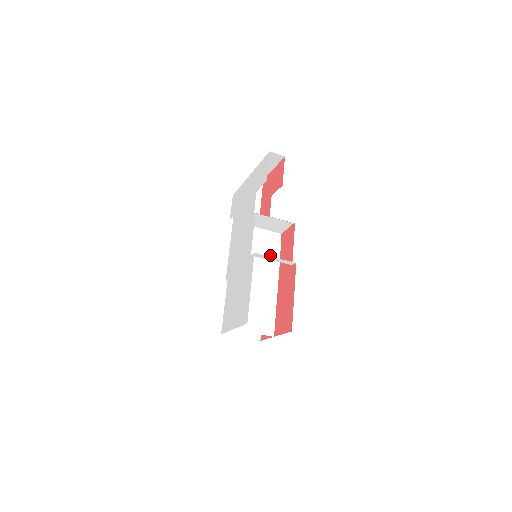
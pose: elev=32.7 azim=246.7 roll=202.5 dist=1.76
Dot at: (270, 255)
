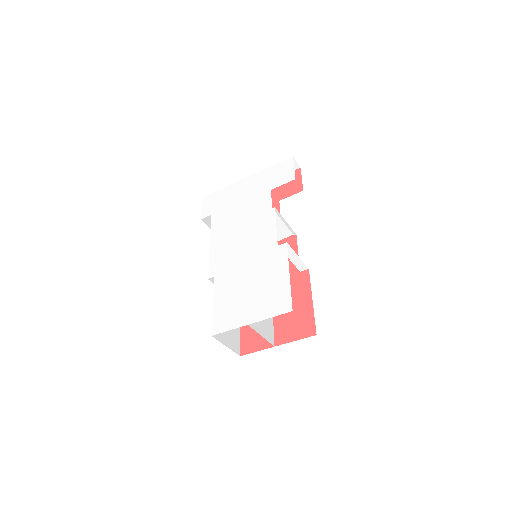
Dot at: occluded
